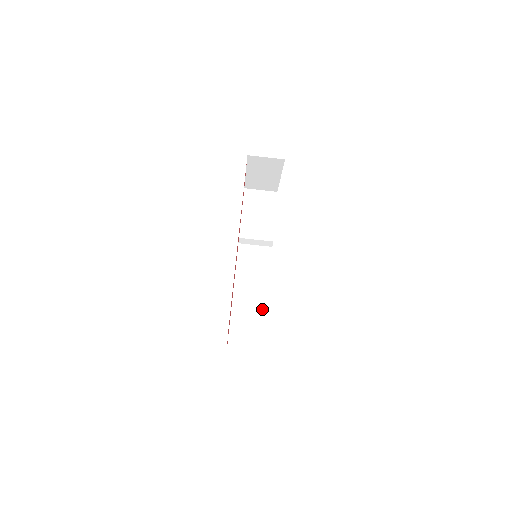
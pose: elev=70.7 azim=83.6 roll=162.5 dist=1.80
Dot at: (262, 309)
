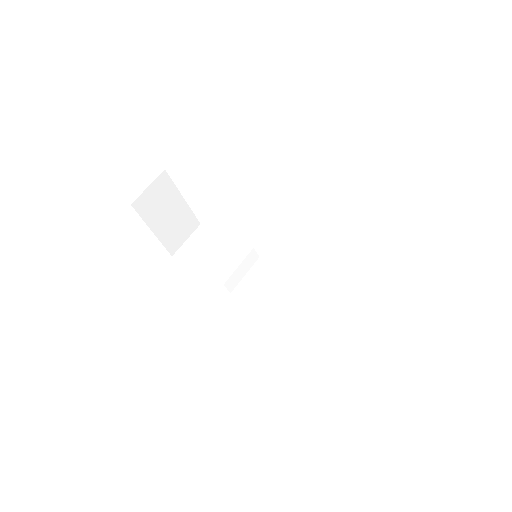
Dot at: (330, 296)
